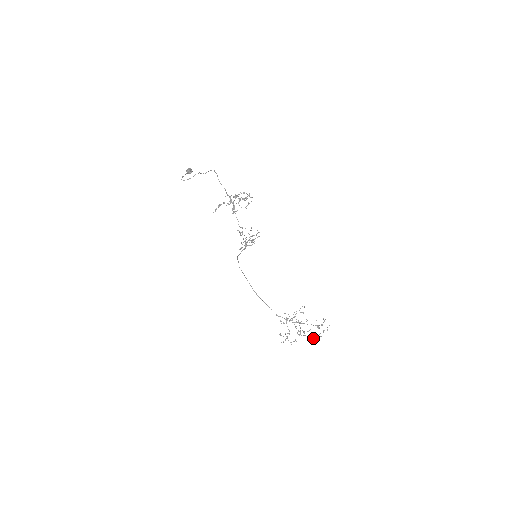
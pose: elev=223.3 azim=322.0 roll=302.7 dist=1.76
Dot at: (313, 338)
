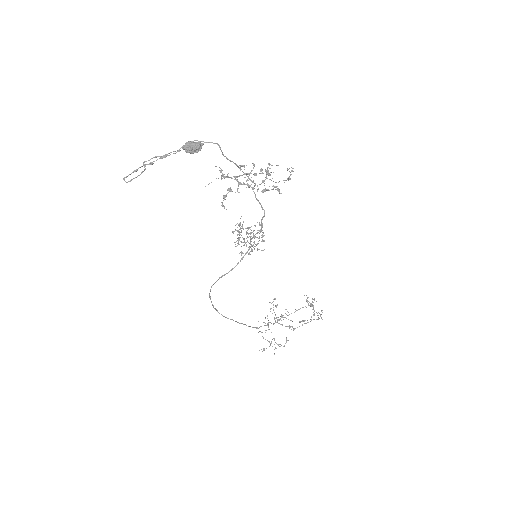
Dot at: (319, 318)
